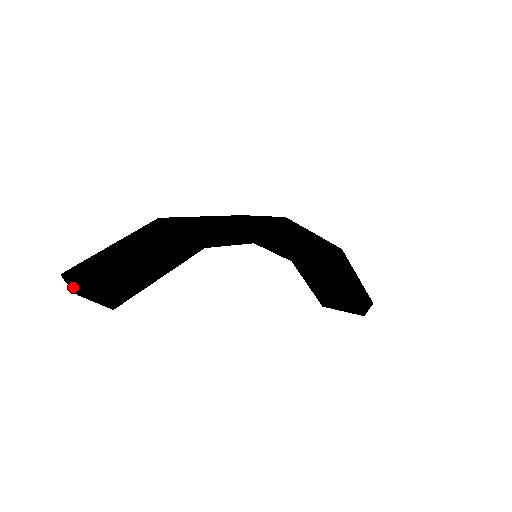
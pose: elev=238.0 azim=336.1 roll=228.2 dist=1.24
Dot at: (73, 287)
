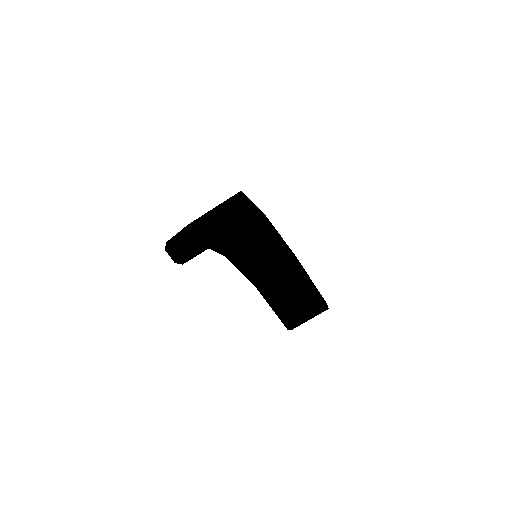
Dot at: (181, 251)
